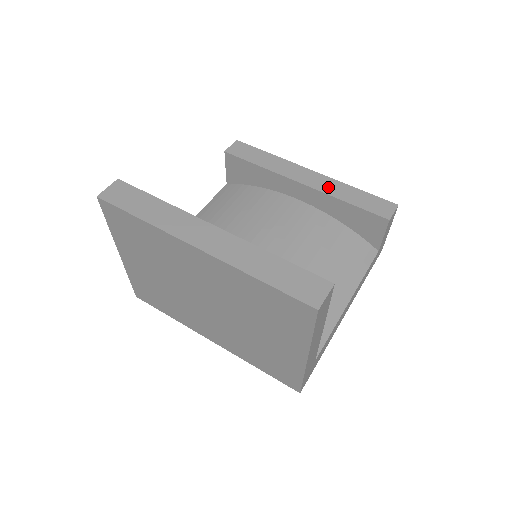
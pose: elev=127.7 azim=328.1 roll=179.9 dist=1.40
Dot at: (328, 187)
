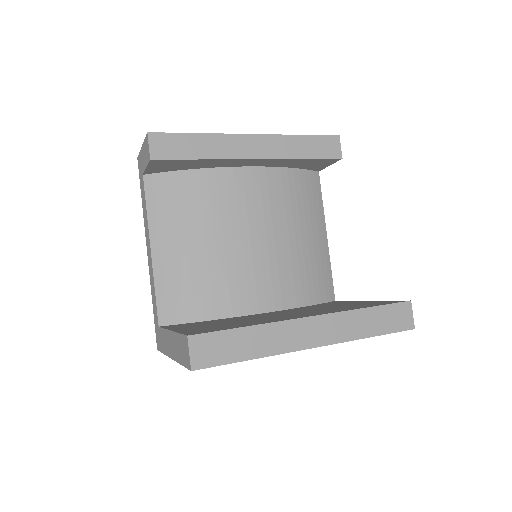
Dot at: (279, 149)
